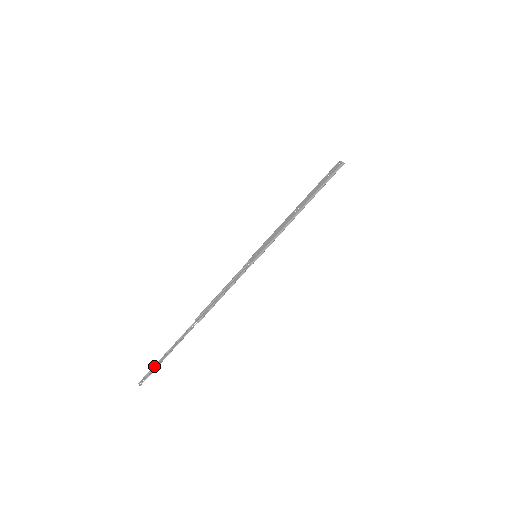
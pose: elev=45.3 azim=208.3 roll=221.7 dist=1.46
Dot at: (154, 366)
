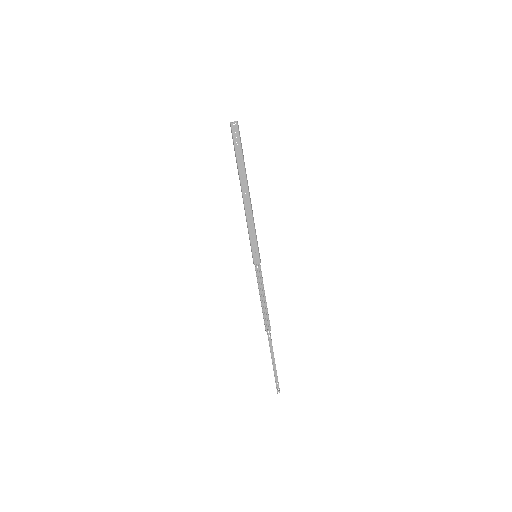
Dot at: occluded
